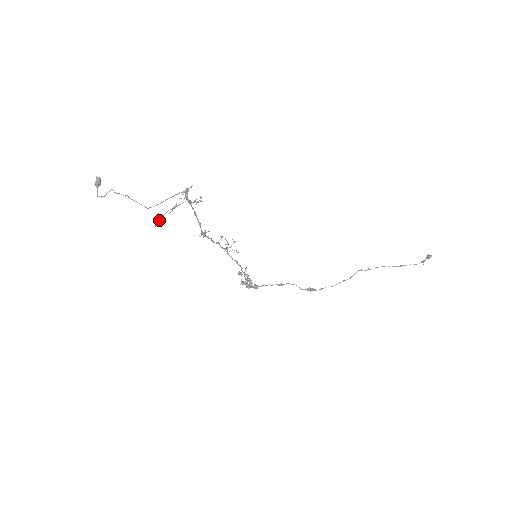
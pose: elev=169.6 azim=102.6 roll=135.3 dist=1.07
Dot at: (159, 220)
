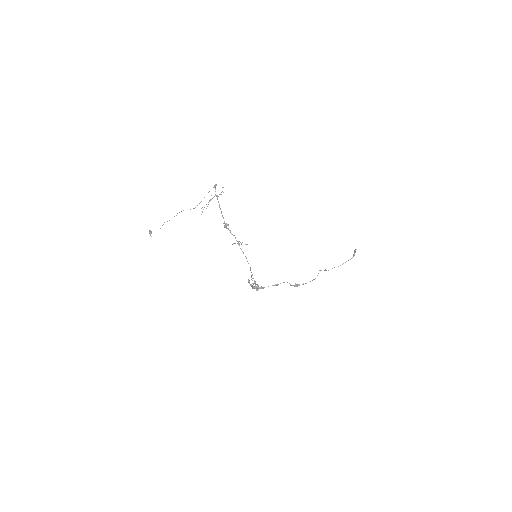
Dot at: (203, 209)
